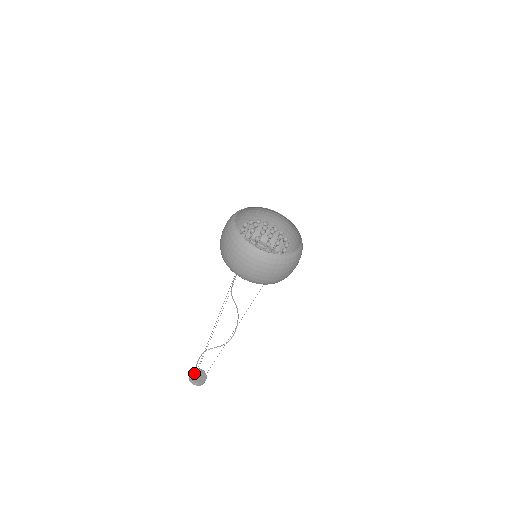
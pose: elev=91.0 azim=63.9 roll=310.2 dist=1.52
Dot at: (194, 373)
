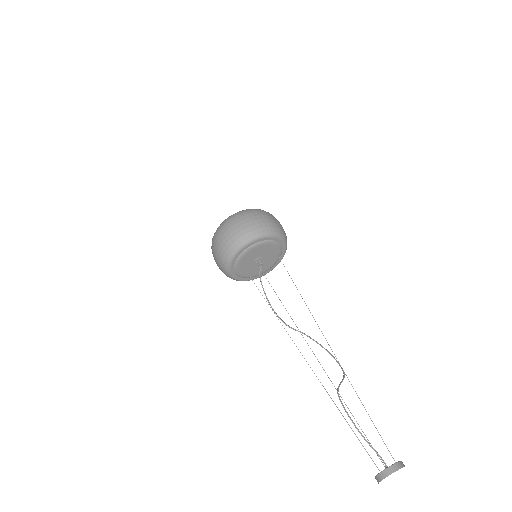
Dot at: occluded
